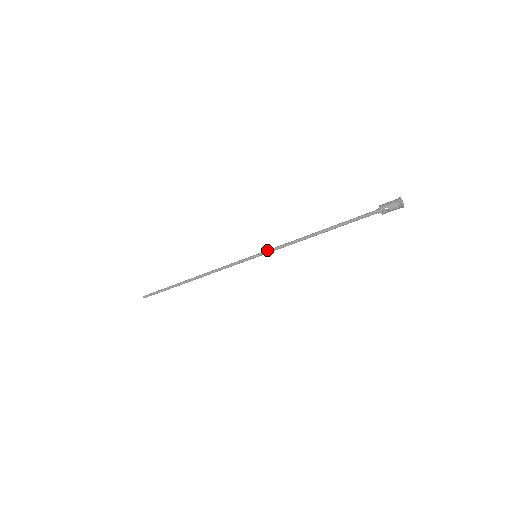
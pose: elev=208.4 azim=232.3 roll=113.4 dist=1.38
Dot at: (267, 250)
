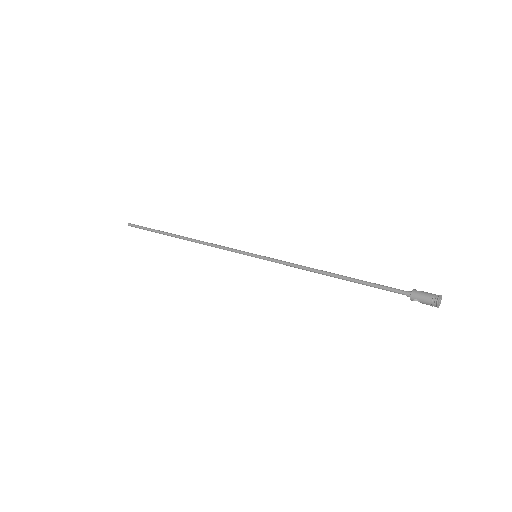
Dot at: (269, 259)
